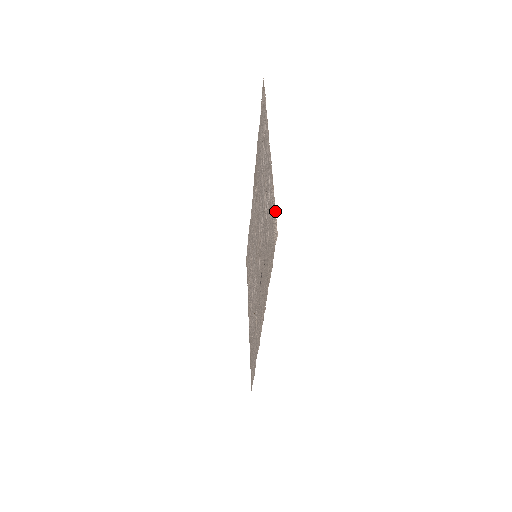
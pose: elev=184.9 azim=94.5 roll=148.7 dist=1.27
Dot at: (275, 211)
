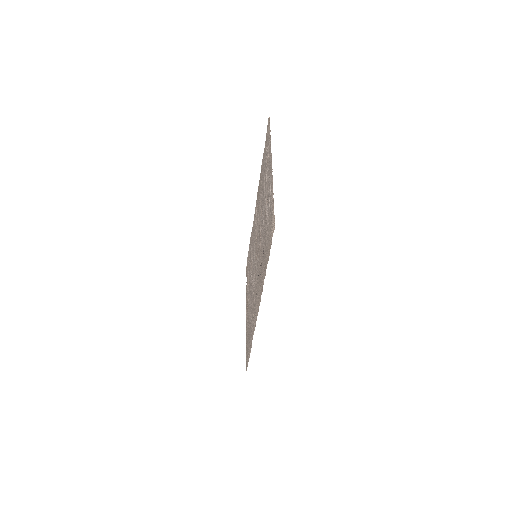
Dot at: occluded
